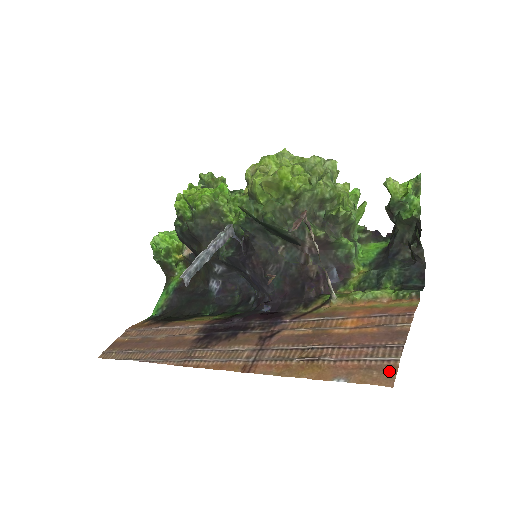
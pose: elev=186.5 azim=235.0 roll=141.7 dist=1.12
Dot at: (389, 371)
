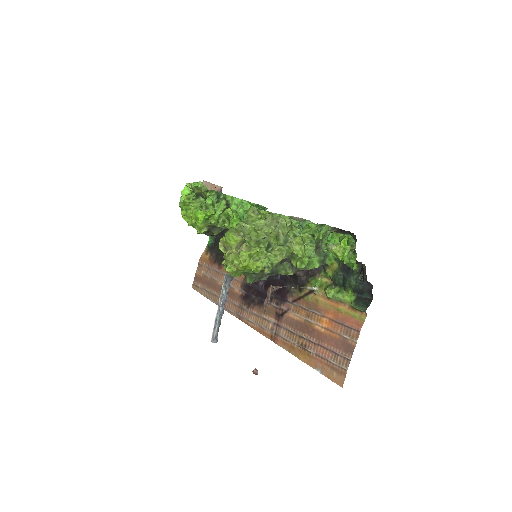
Dot at: (341, 375)
